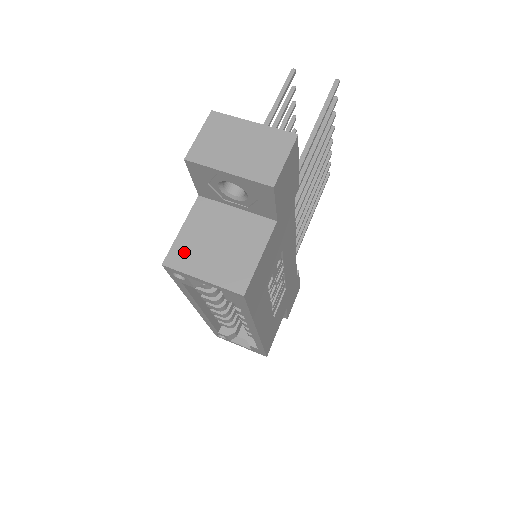
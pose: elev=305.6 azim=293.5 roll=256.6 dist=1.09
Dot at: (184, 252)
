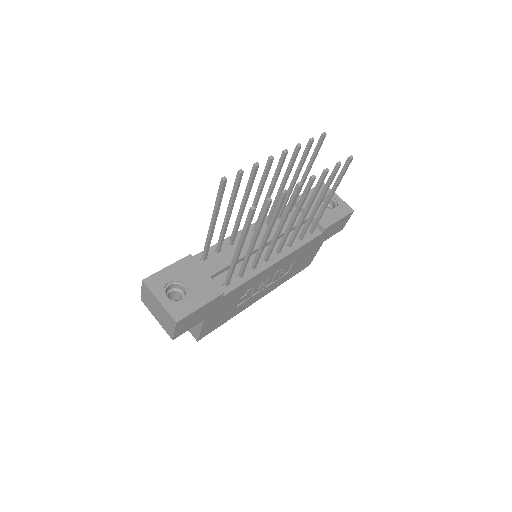
Dot at: occluded
